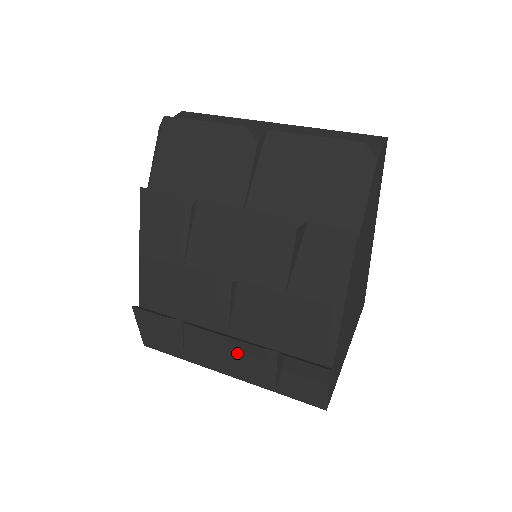
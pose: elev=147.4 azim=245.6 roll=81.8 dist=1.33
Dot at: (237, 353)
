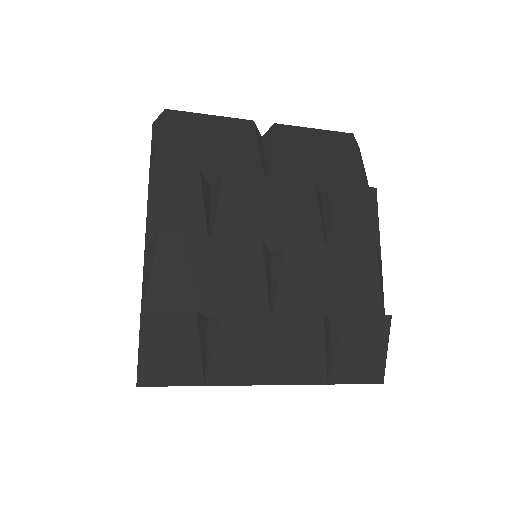
Dot at: (289, 336)
